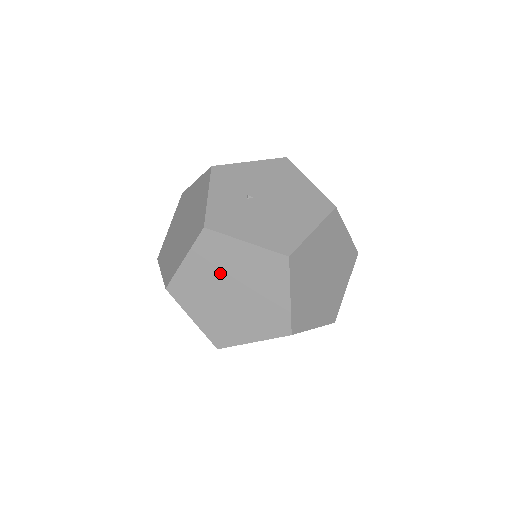
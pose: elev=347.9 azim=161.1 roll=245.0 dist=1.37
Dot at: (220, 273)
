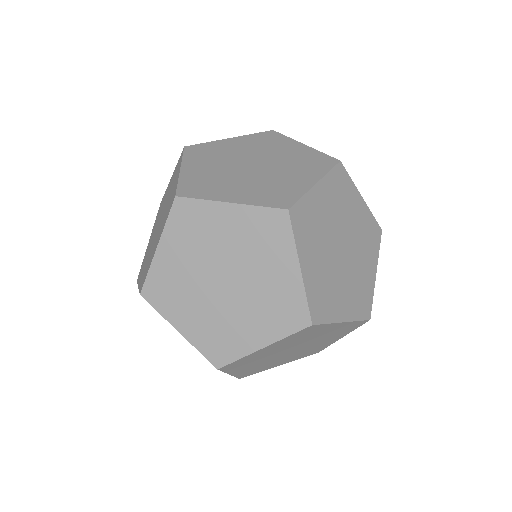
Dot at: (256, 152)
